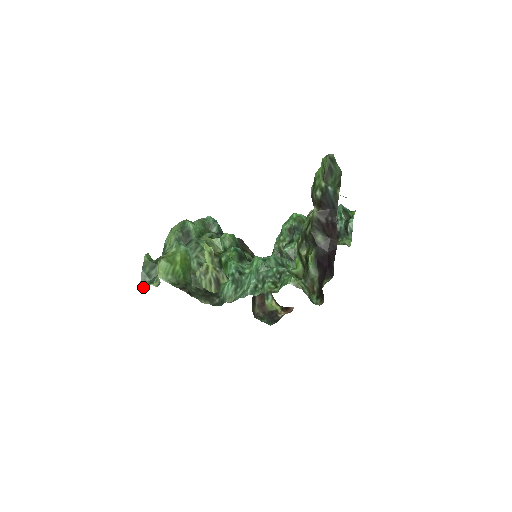
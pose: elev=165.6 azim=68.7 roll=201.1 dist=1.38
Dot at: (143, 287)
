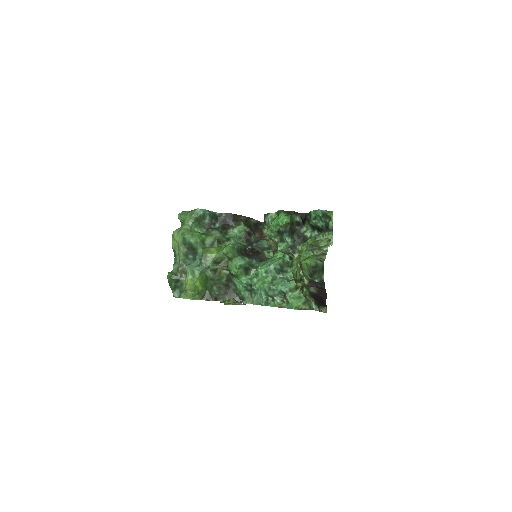
Dot at: (177, 296)
